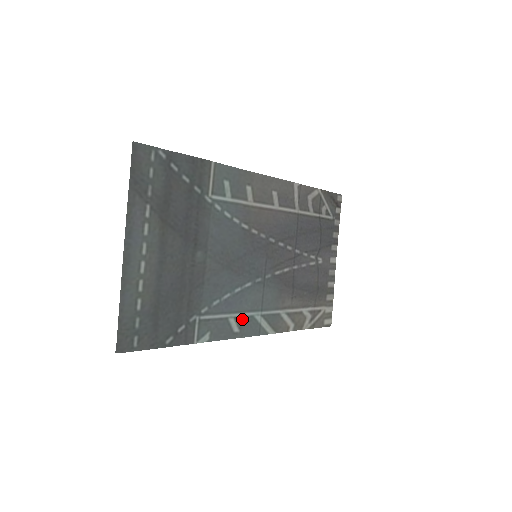
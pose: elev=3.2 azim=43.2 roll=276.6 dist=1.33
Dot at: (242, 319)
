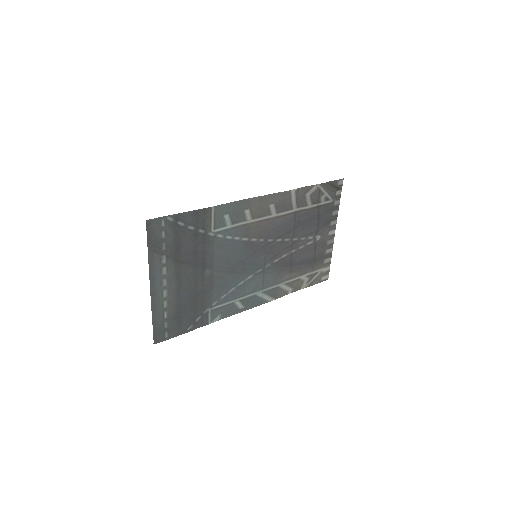
Dot at: (246, 299)
